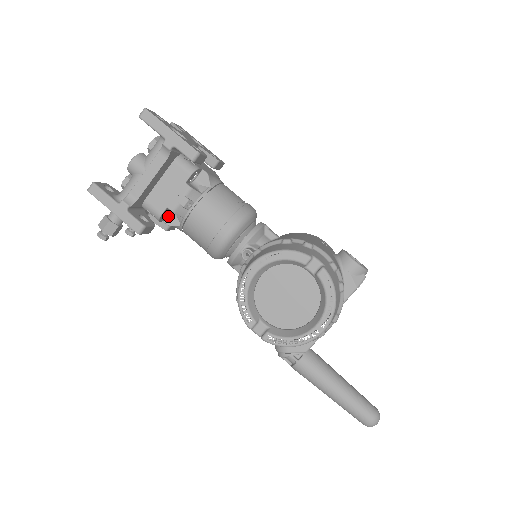
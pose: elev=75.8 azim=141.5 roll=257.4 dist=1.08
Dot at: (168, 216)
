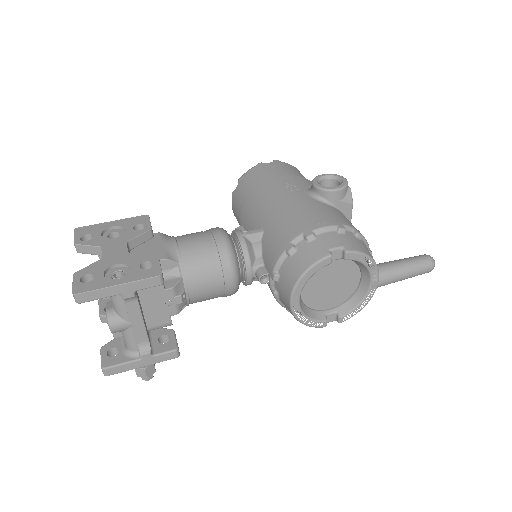
Dot at: occluded
